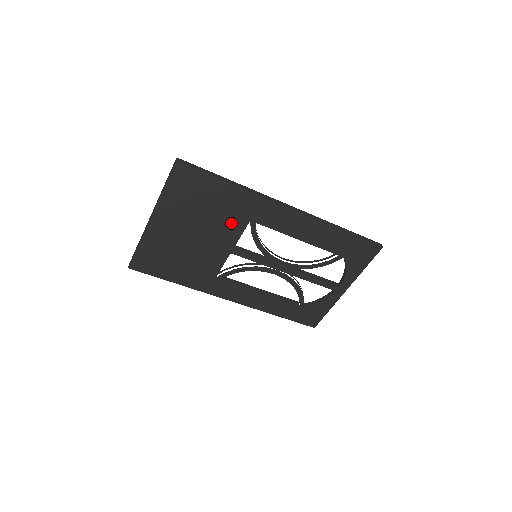
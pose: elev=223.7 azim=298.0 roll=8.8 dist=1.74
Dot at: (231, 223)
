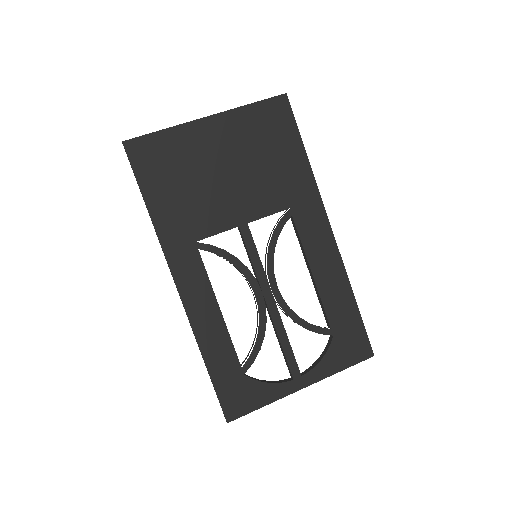
Dot at: (271, 194)
